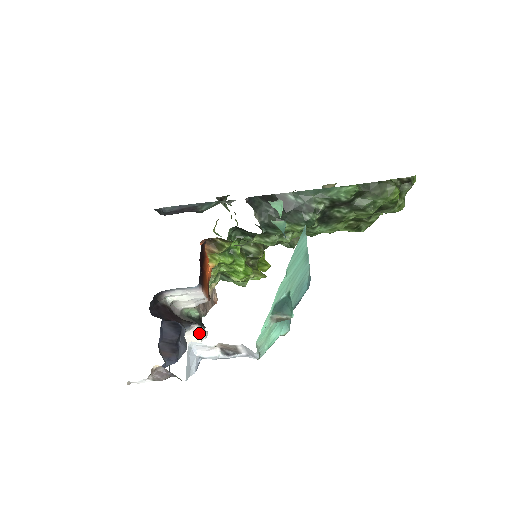
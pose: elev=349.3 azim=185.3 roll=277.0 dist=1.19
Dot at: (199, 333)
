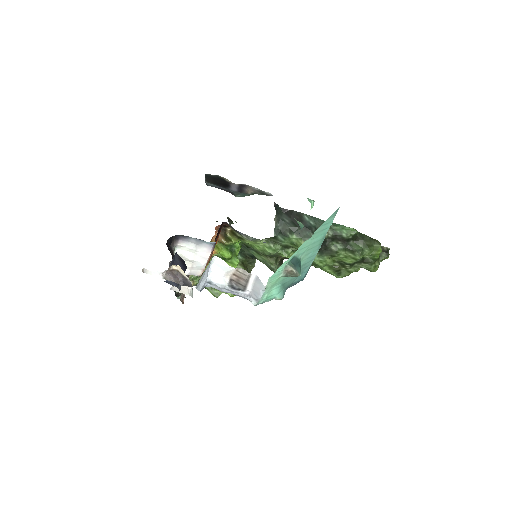
Dot at: (191, 288)
